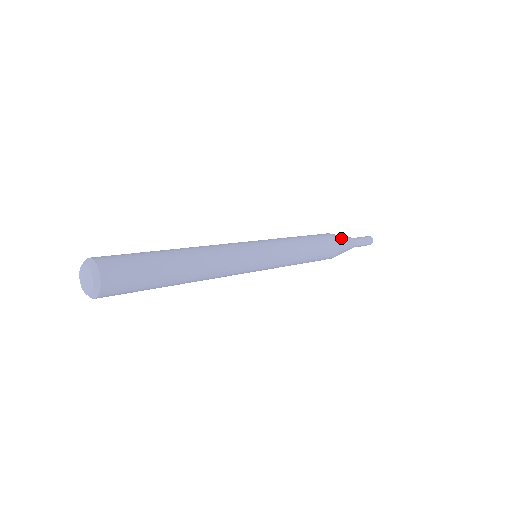
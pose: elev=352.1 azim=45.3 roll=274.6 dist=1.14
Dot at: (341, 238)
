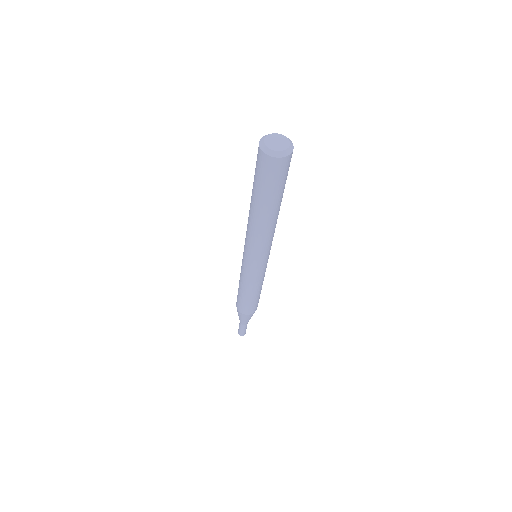
Dot at: occluded
